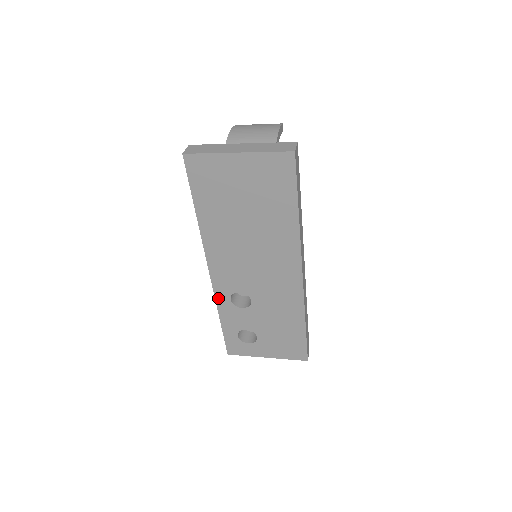
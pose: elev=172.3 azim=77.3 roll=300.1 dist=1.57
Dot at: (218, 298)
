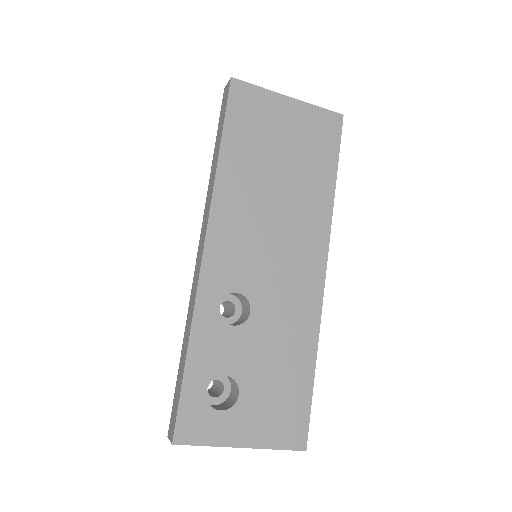
Dot at: (200, 302)
